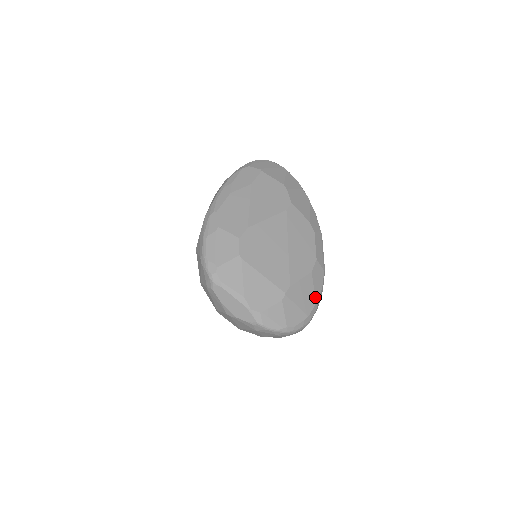
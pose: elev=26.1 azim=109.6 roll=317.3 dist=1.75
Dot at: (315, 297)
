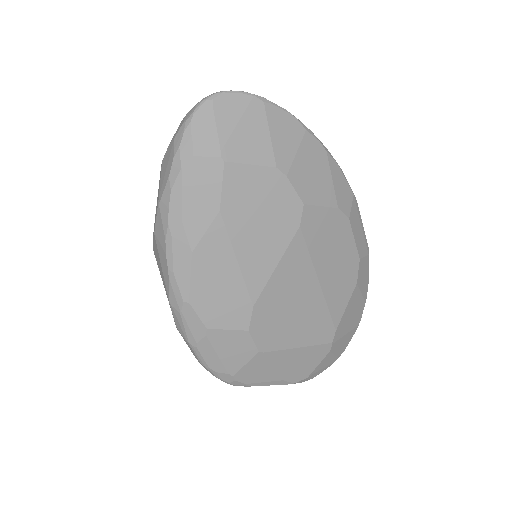
Dot at: (364, 299)
